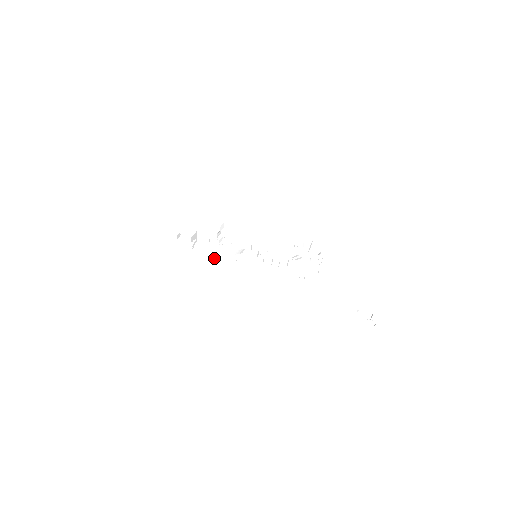
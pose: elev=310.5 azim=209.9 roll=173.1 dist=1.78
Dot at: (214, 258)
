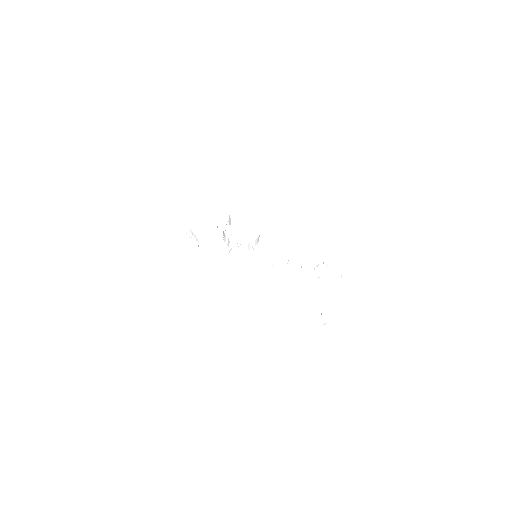
Dot at: occluded
